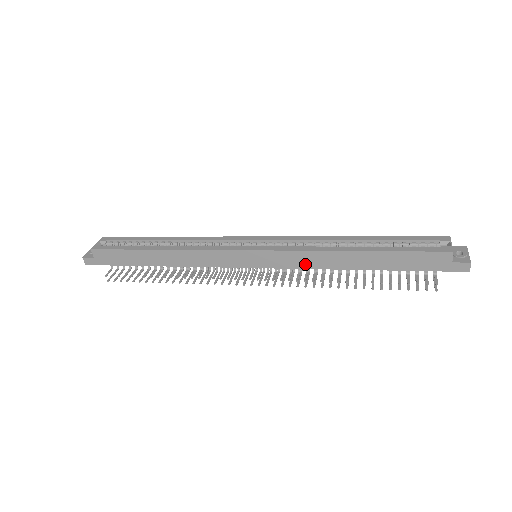
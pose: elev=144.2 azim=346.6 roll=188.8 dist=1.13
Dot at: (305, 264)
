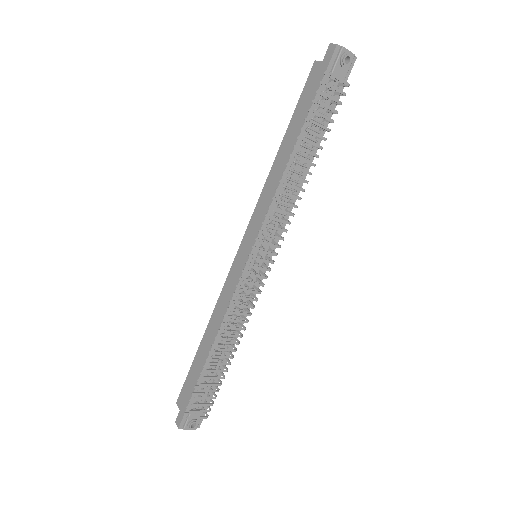
Dot at: (267, 203)
